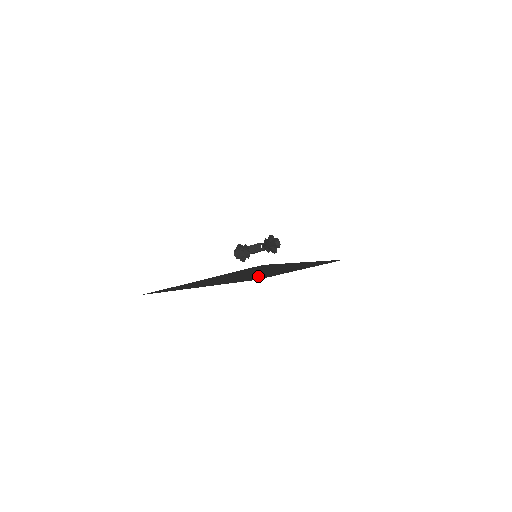
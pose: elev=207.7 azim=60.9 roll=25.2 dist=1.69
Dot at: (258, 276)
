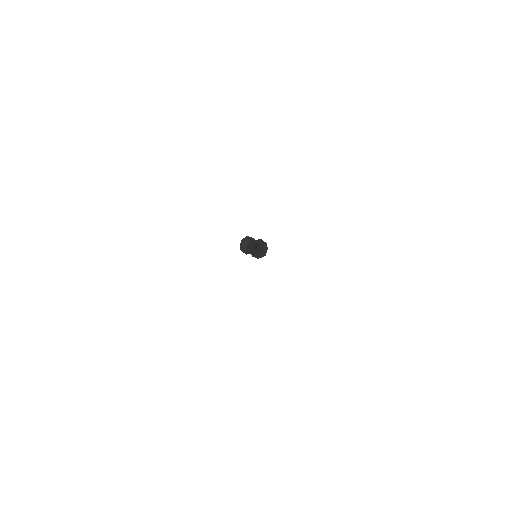
Dot at: occluded
